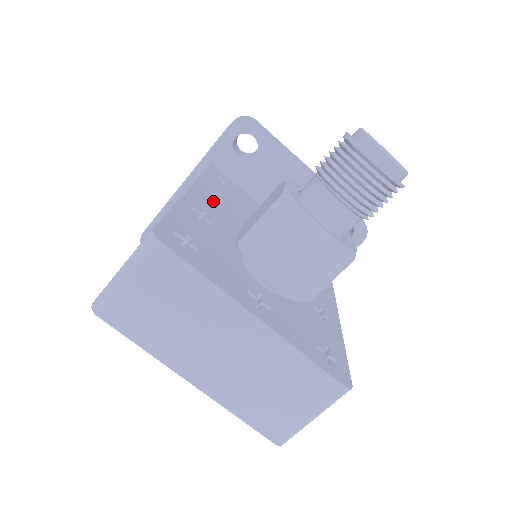
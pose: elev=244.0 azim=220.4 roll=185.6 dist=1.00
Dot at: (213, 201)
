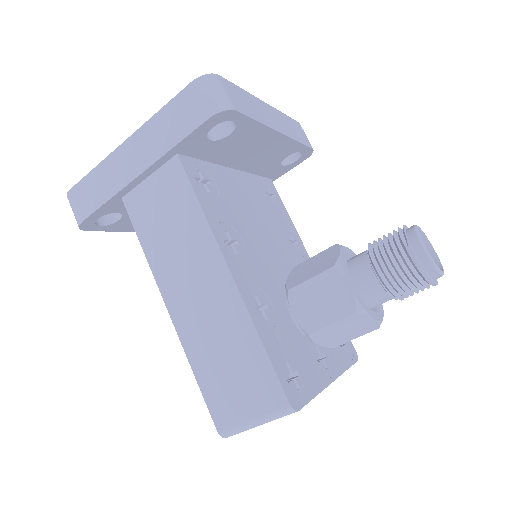
Dot at: (238, 257)
